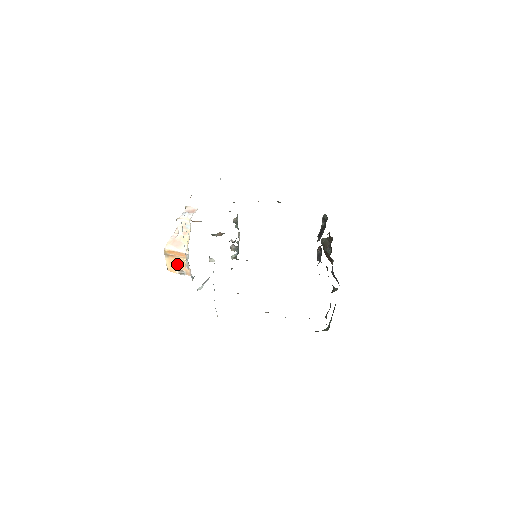
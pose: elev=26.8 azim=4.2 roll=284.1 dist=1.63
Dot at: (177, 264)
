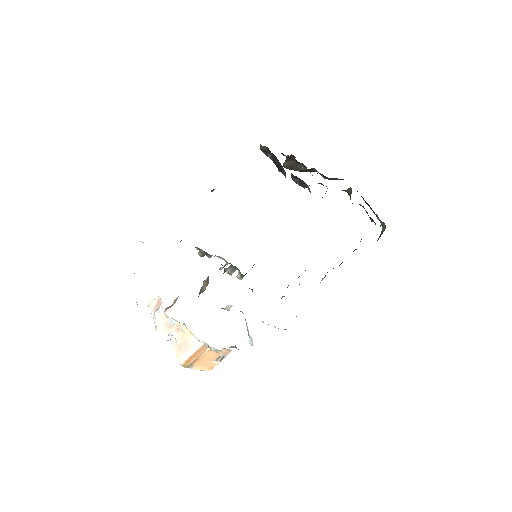
Dot at: (208, 359)
